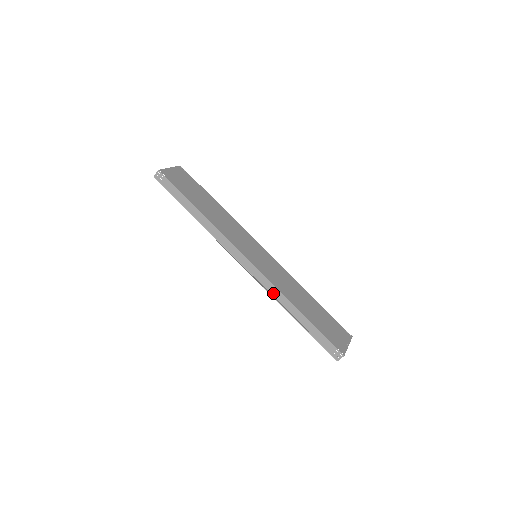
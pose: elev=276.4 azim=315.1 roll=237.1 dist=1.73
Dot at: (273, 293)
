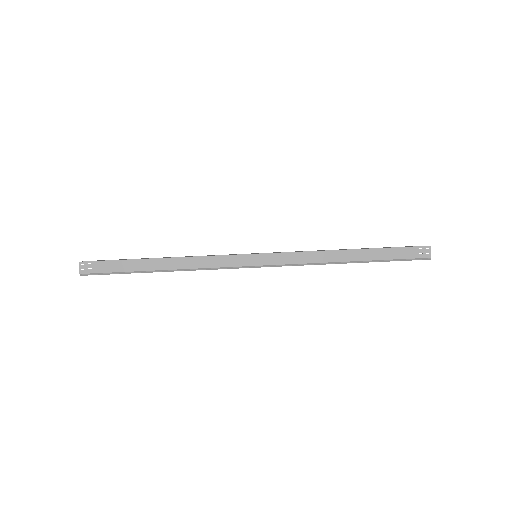
Dot at: (310, 260)
